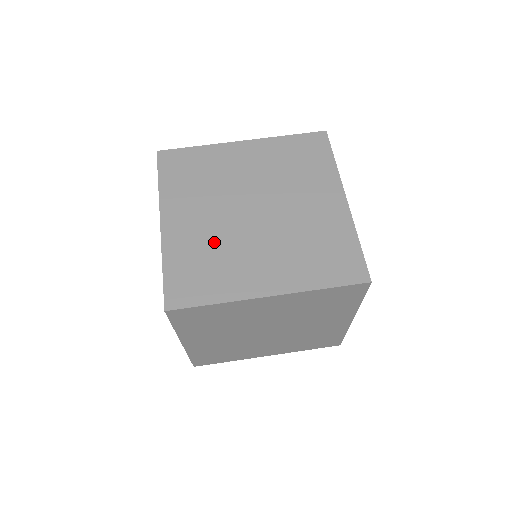
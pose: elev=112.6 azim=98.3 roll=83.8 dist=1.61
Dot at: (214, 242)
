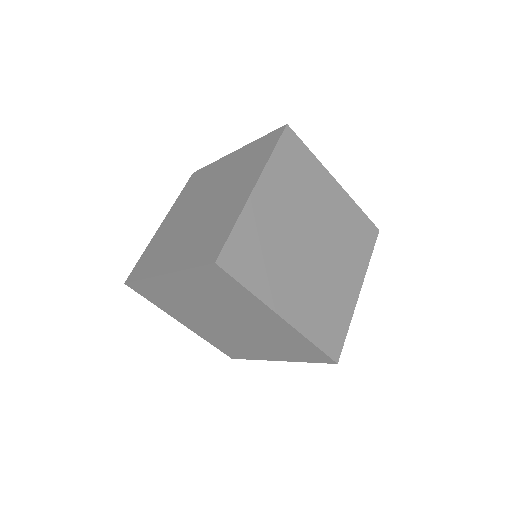
Dot at: (199, 232)
